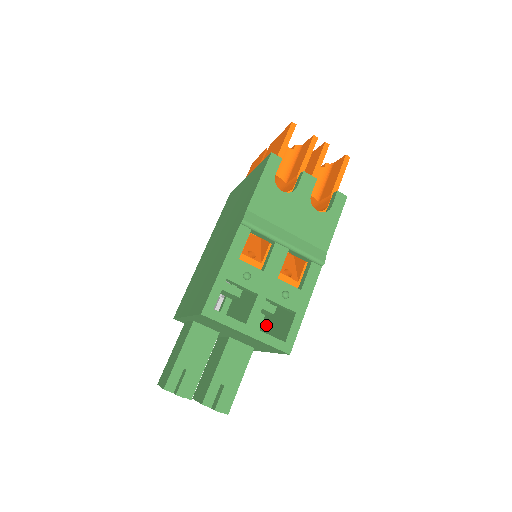
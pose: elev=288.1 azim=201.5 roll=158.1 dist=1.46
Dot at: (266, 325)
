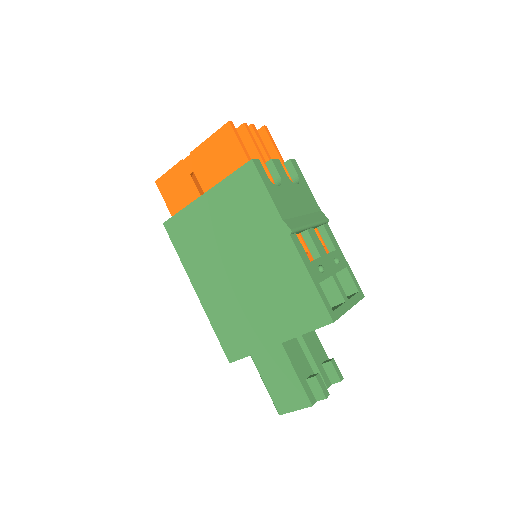
Dot at: occluded
